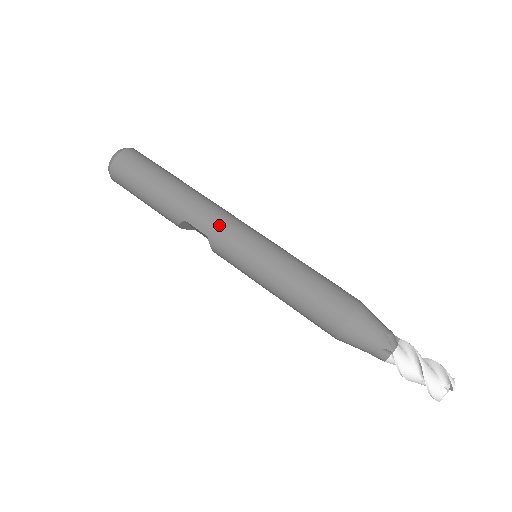
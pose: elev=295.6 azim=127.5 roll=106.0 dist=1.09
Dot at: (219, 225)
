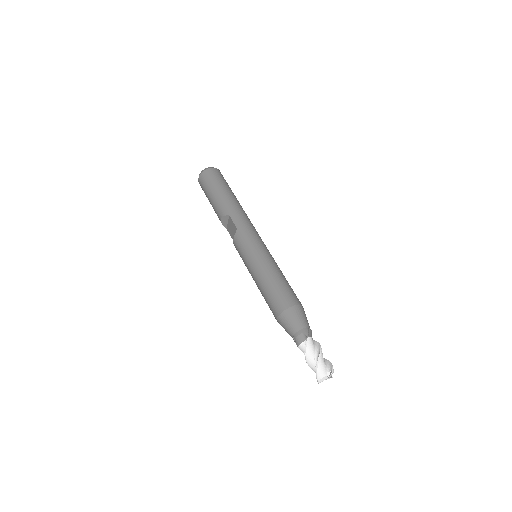
Dot at: (248, 226)
